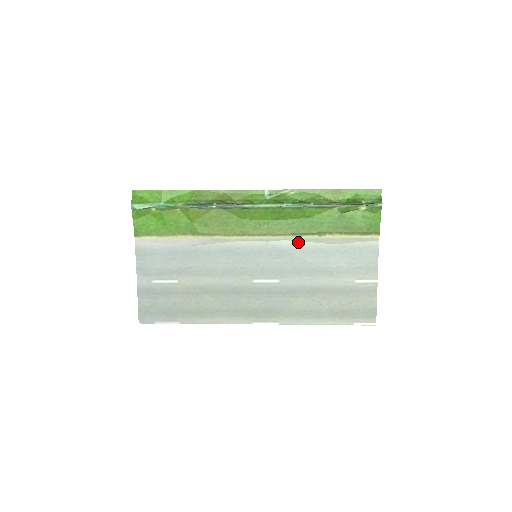
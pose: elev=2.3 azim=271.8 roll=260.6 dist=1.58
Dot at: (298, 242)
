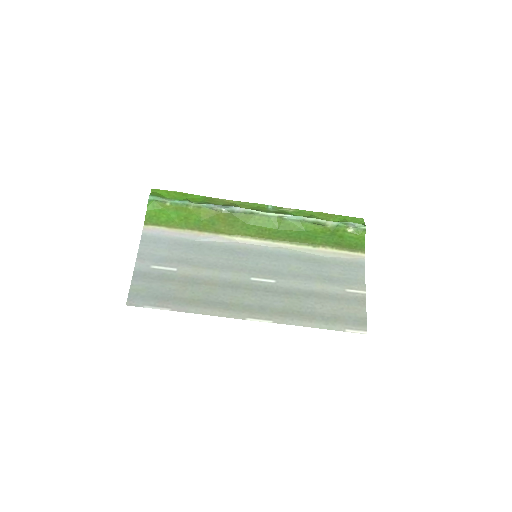
Dot at: (294, 251)
